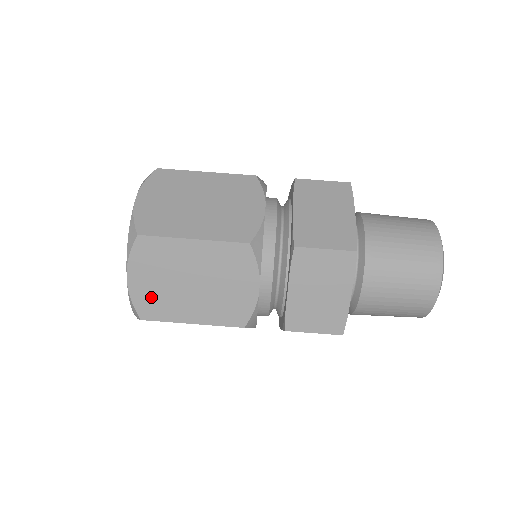
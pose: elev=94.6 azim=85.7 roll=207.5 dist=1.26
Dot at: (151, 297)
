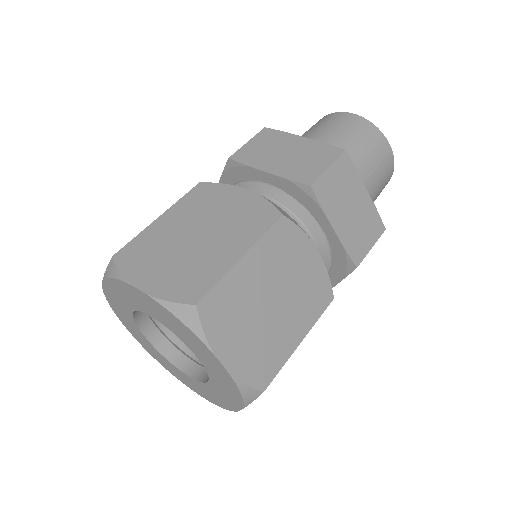
Dot at: (254, 357)
